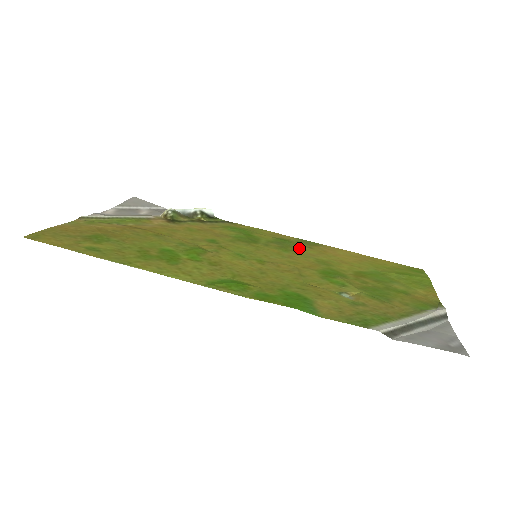
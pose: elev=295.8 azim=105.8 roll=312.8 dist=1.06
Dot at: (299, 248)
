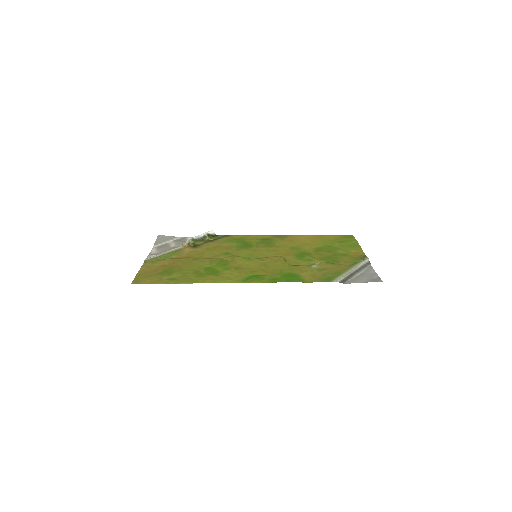
Dot at: (276, 242)
